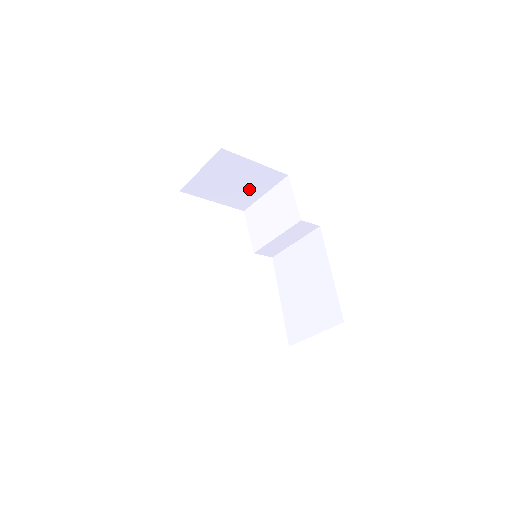
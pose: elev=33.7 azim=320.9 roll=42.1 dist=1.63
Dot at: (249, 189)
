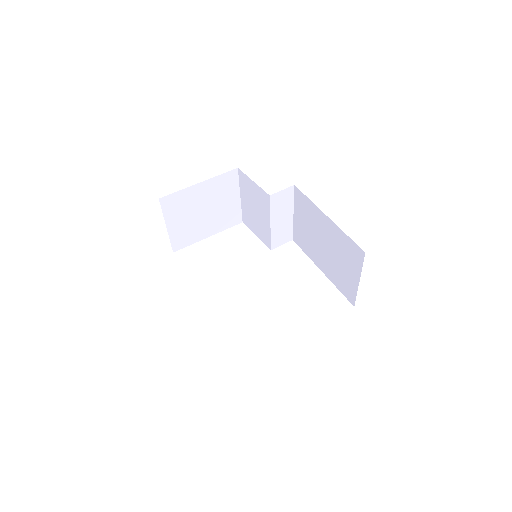
Dot at: (223, 205)
